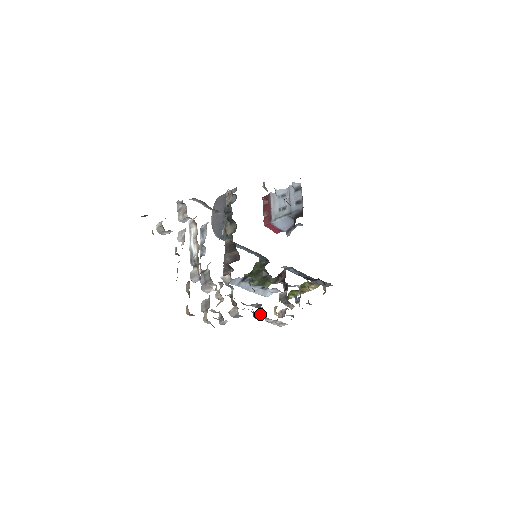
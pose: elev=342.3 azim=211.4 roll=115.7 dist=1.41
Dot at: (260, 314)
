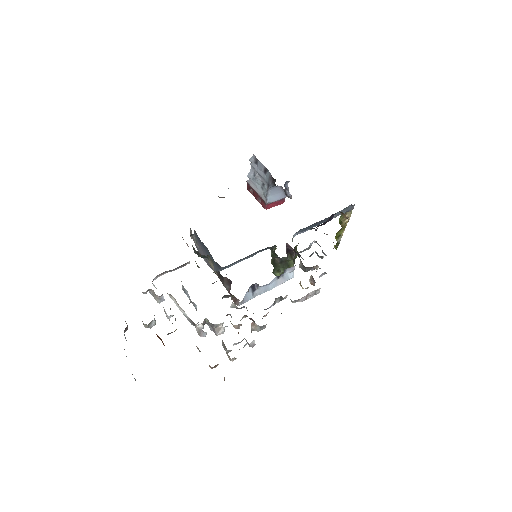
Dot at: occluded
